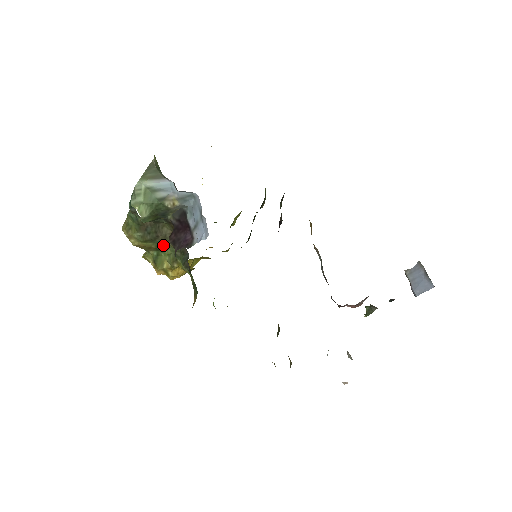
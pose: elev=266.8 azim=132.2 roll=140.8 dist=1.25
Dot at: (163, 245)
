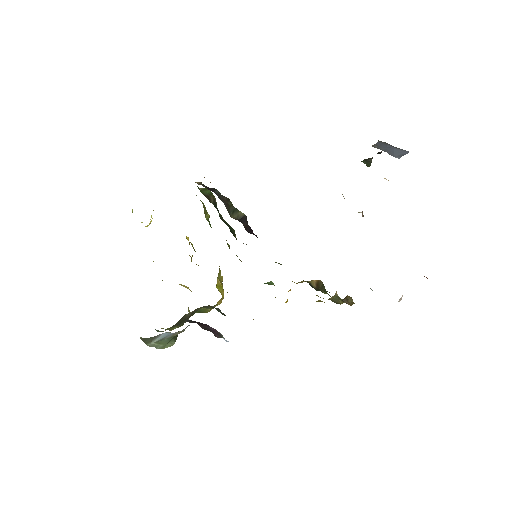
Dot at: occluded
